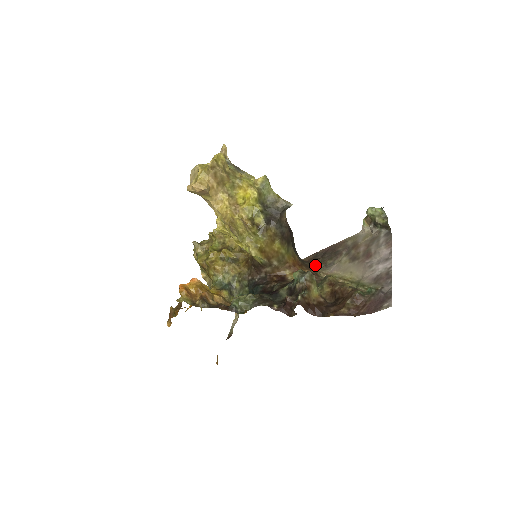
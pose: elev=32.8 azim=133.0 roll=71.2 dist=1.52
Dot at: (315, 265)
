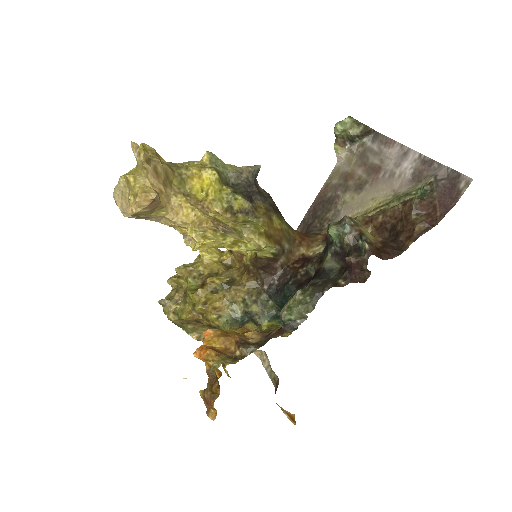
Dot at: (316, 230)
